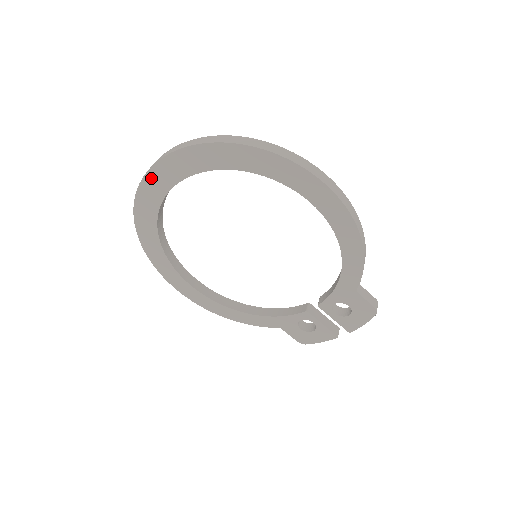
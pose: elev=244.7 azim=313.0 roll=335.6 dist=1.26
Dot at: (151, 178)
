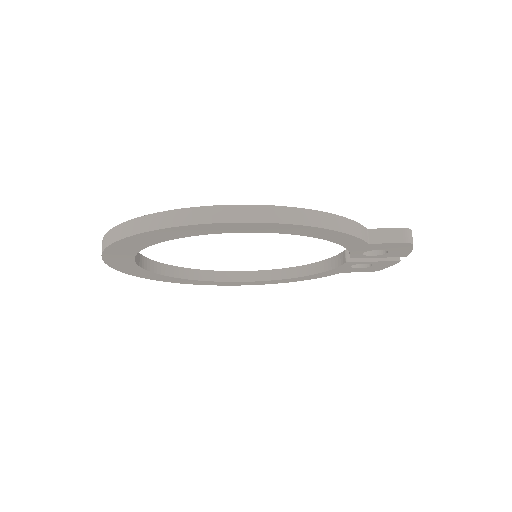
Dot at: (117, 267)
